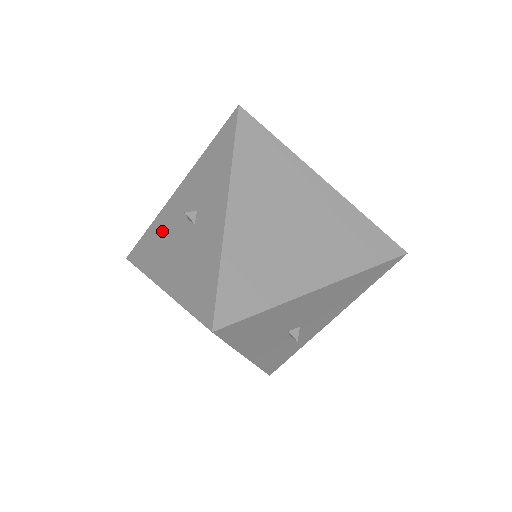
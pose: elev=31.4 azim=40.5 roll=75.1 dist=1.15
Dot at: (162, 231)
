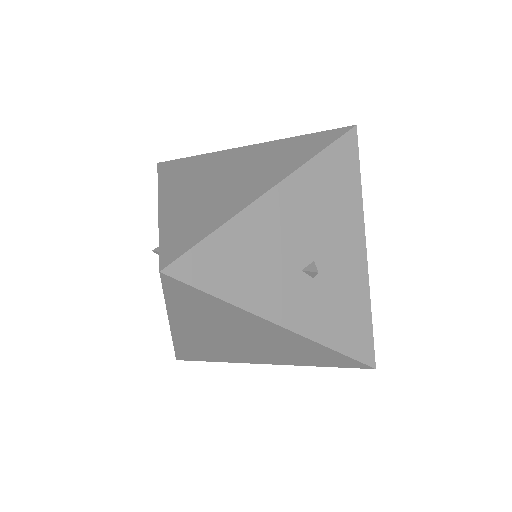
Dot at: occluded
